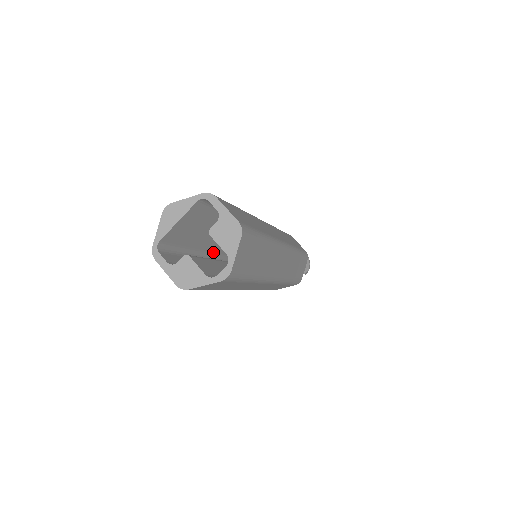
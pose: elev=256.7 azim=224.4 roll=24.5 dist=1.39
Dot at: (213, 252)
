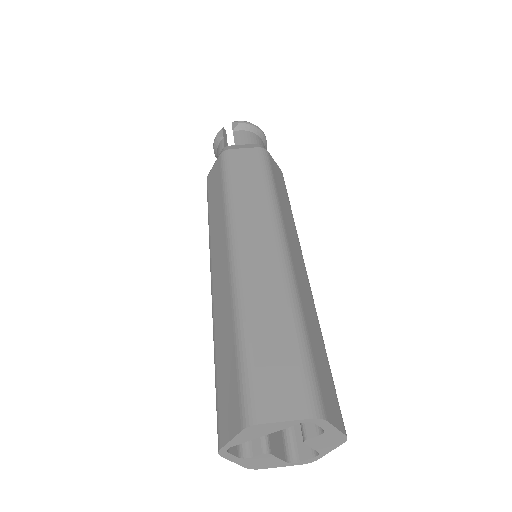
Dot at: occluded
